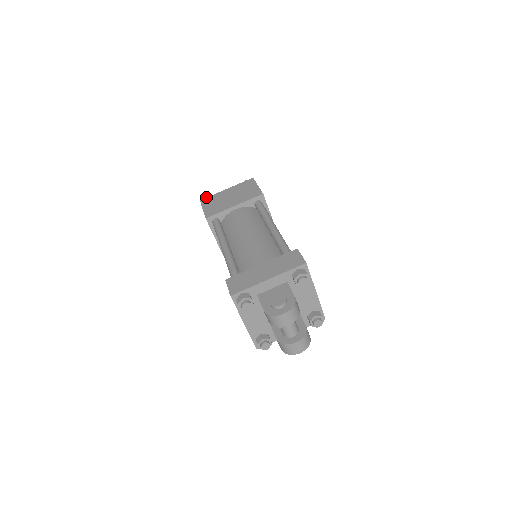
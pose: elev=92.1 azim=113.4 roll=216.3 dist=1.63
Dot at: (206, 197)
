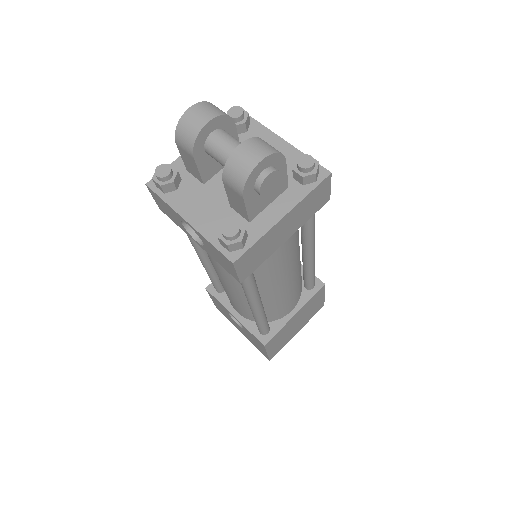
Dot at: occluded
